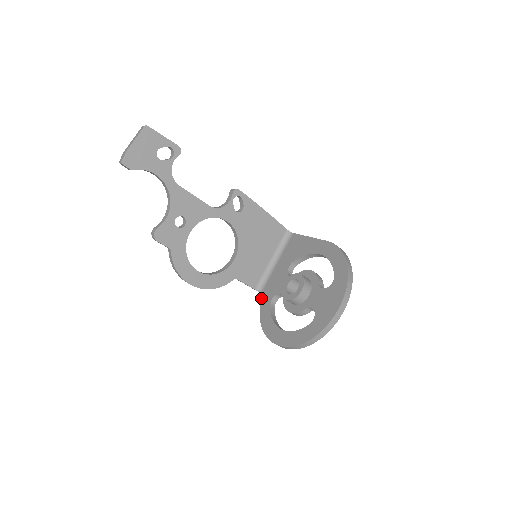
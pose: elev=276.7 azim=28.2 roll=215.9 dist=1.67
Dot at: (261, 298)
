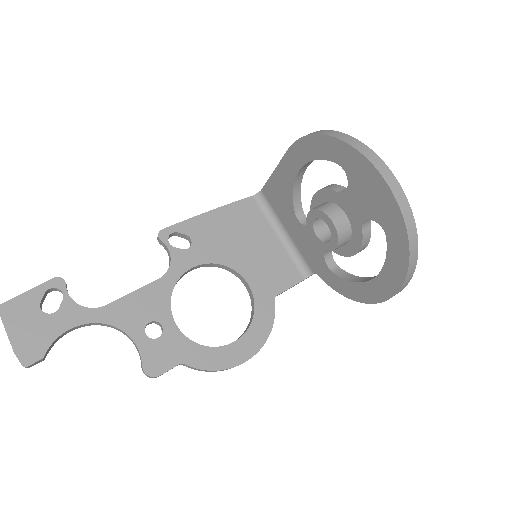
Dot at: occluded
